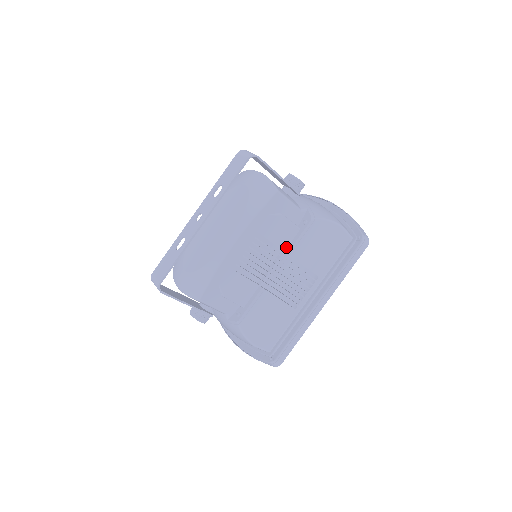
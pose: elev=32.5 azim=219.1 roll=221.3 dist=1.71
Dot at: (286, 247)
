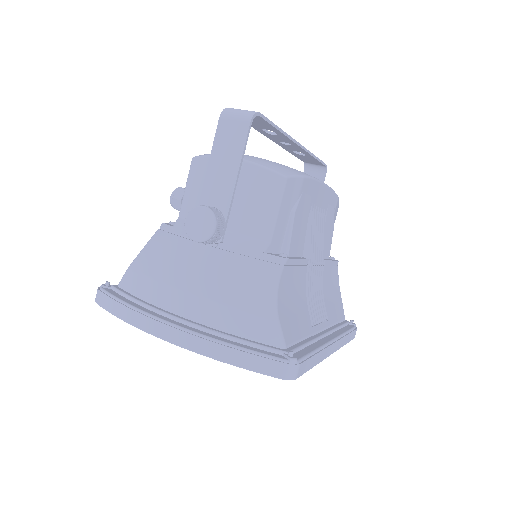
Dot at: occluded
